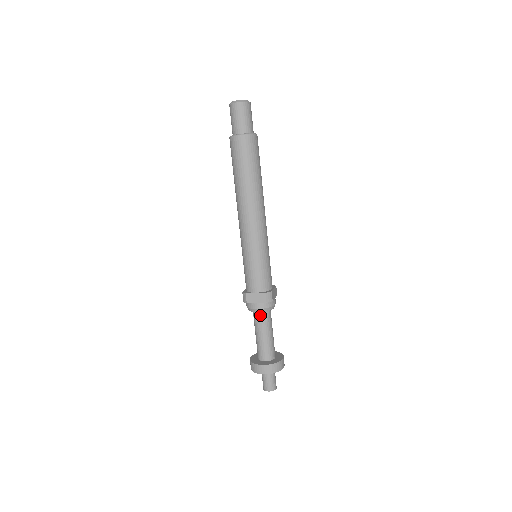
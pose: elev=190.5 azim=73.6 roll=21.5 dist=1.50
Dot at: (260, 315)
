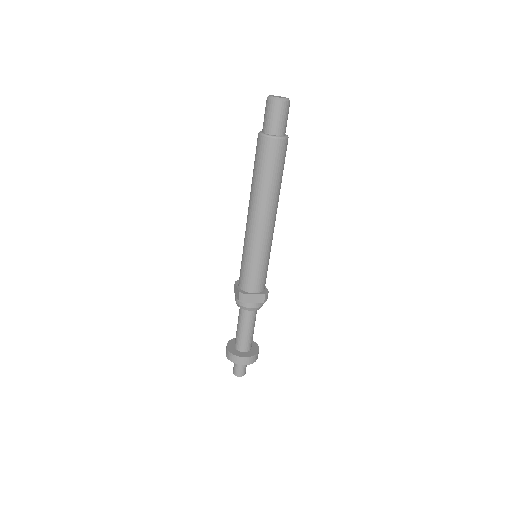
Dot at: (240, 308)
